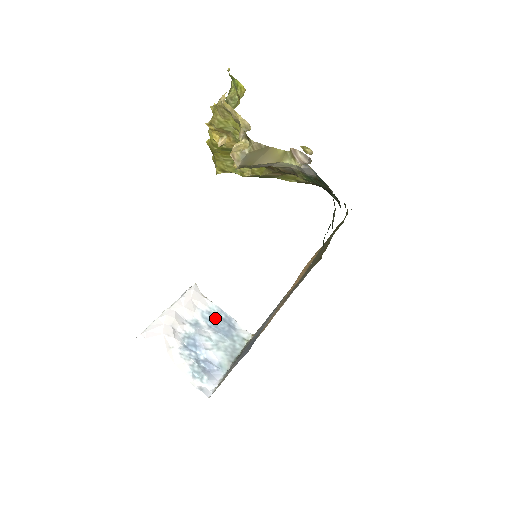
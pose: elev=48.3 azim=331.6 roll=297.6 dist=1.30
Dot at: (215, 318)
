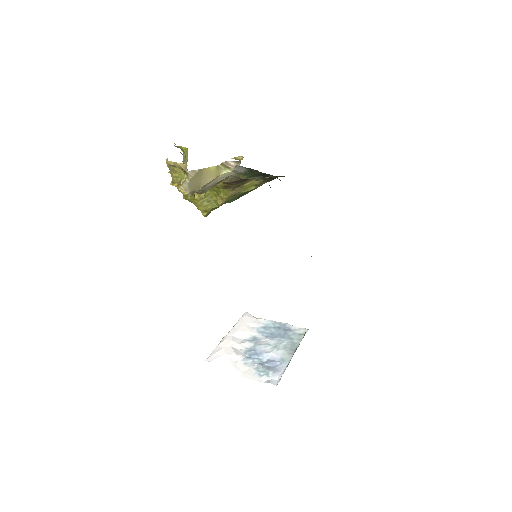
Dot at: (270, 329)
